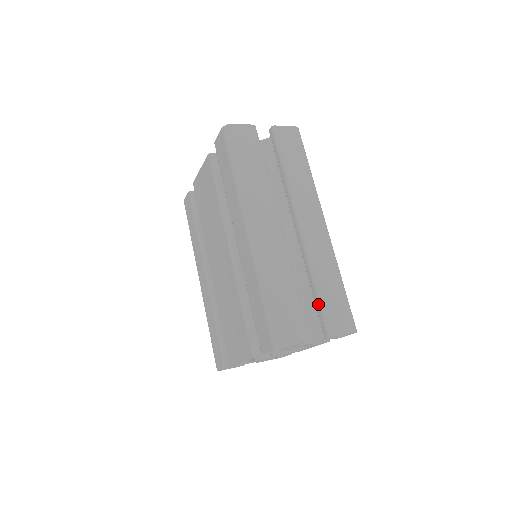
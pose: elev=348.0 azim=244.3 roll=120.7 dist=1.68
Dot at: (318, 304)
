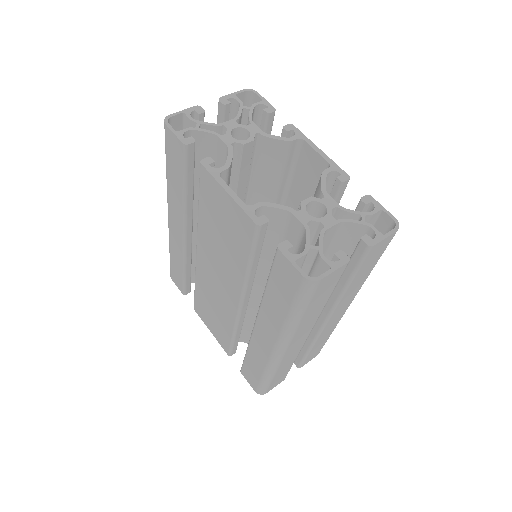
Dot at: (303, 356)
